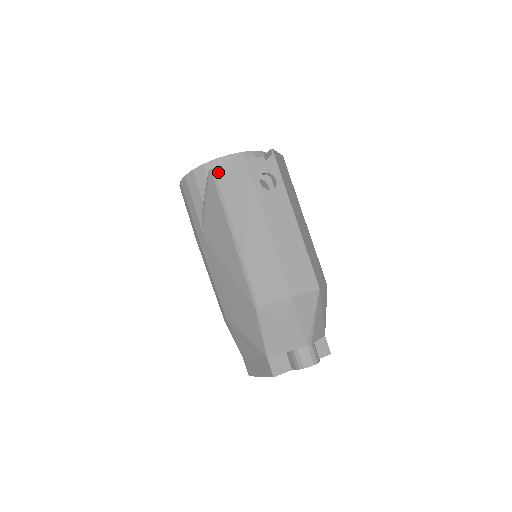
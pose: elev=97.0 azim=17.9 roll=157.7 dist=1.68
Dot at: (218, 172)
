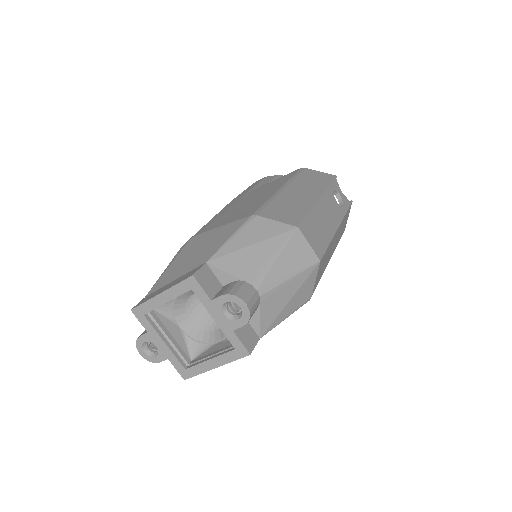
Dot at: (307, 170)
